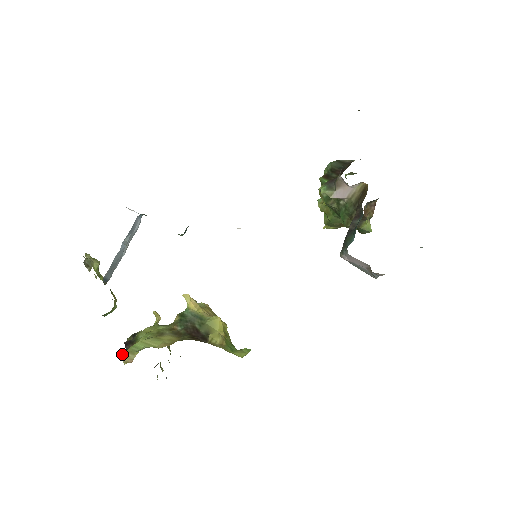
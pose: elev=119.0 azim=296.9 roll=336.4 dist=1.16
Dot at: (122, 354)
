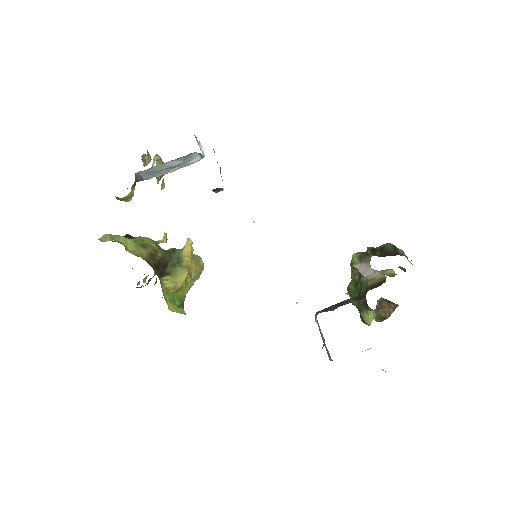
Dot at: (106, 234)
